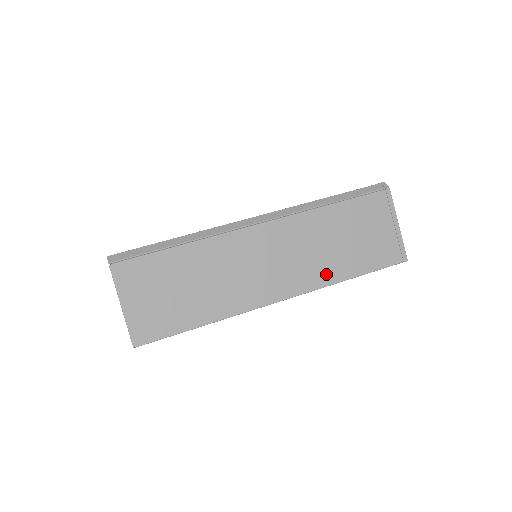
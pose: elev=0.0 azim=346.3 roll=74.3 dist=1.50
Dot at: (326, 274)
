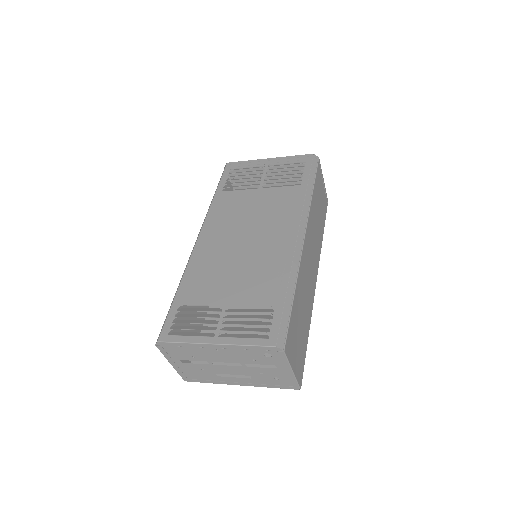
Dot at: (320, 243)
